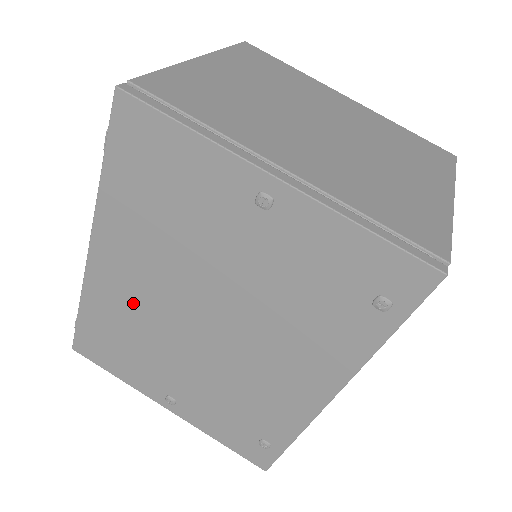
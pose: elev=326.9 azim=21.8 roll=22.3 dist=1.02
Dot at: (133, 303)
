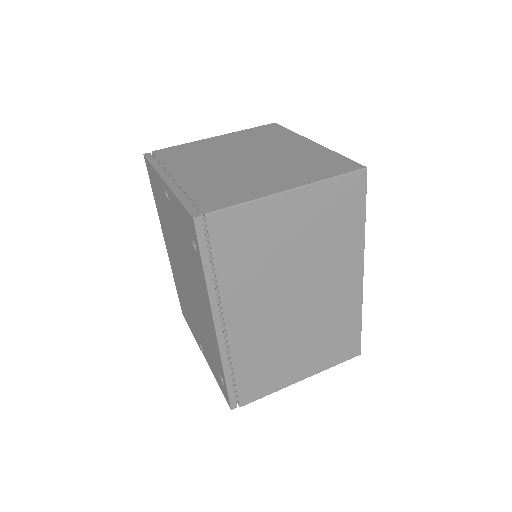
Dot at: (177, 273)
